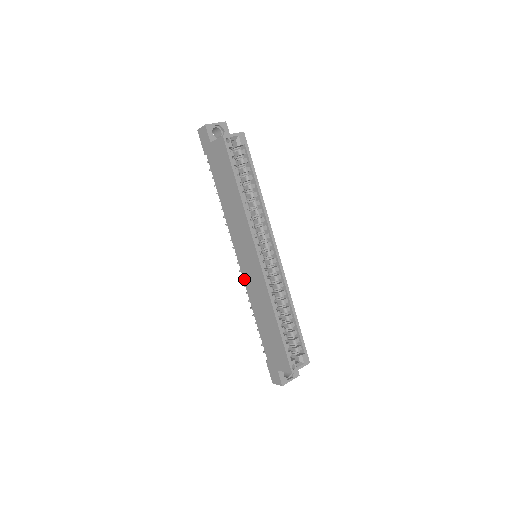
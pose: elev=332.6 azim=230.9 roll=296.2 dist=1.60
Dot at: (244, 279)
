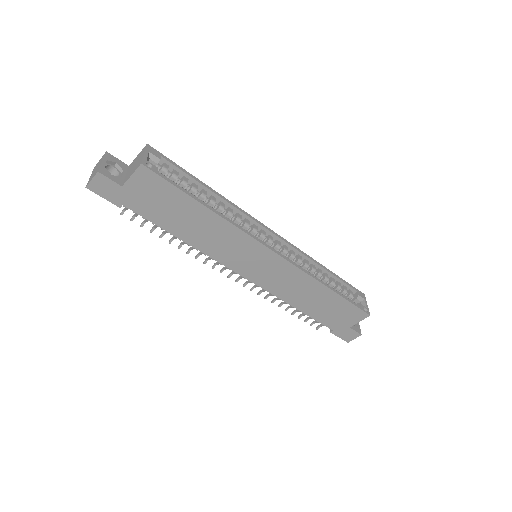
Dot at: (263, 287)
